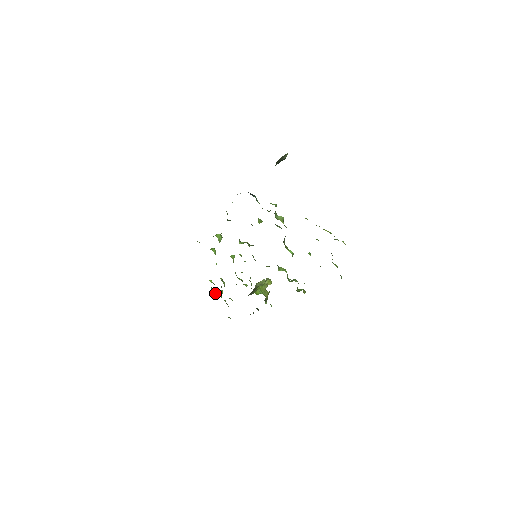
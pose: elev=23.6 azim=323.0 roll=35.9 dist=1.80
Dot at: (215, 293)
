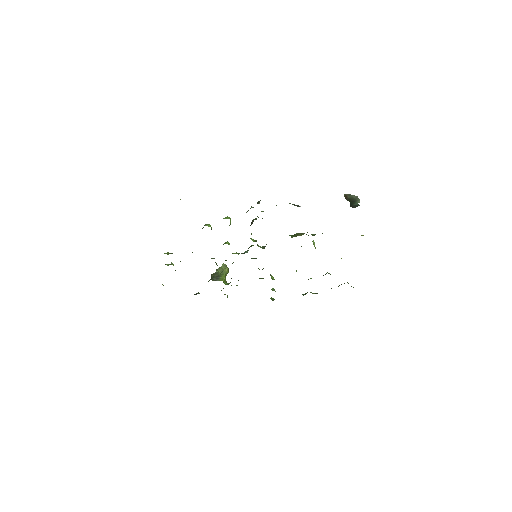
Dot at: occluded
